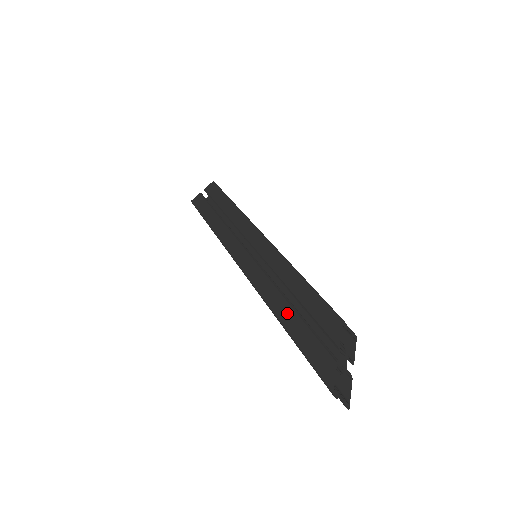
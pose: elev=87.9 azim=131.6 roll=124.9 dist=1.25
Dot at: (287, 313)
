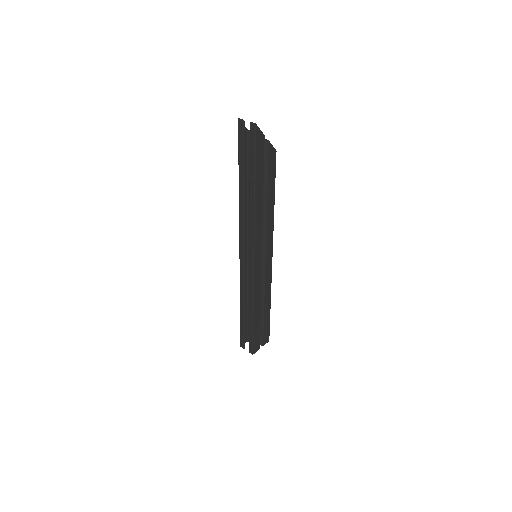
Dot at: occluded
